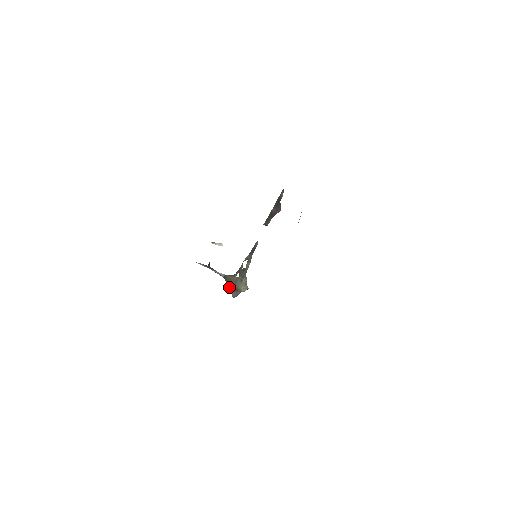
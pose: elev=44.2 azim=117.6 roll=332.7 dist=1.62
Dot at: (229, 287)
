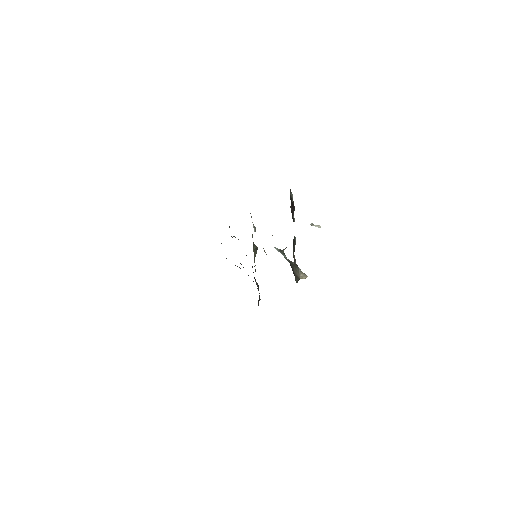
Dot at: (293, 273)
